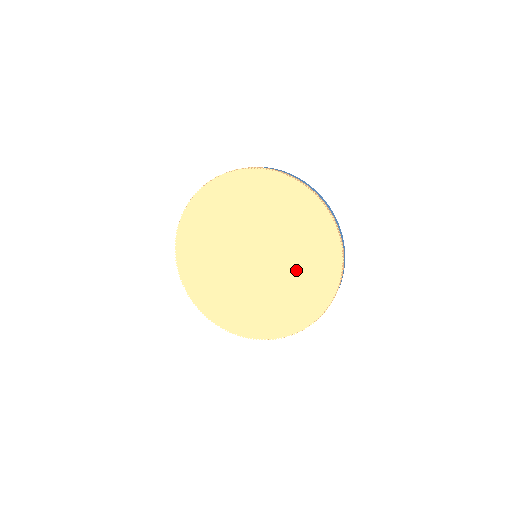
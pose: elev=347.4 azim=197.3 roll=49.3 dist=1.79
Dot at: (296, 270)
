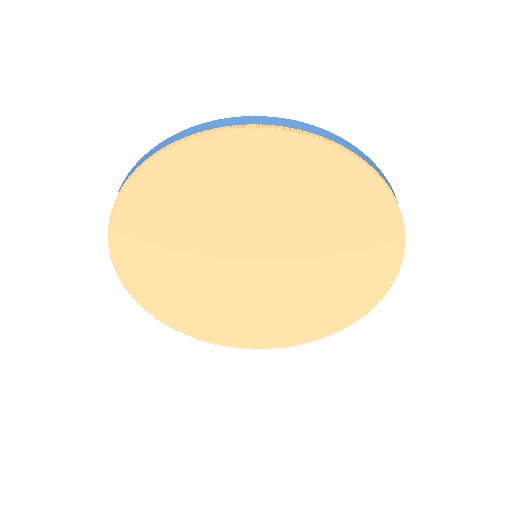
Dot at: (315, 289)
